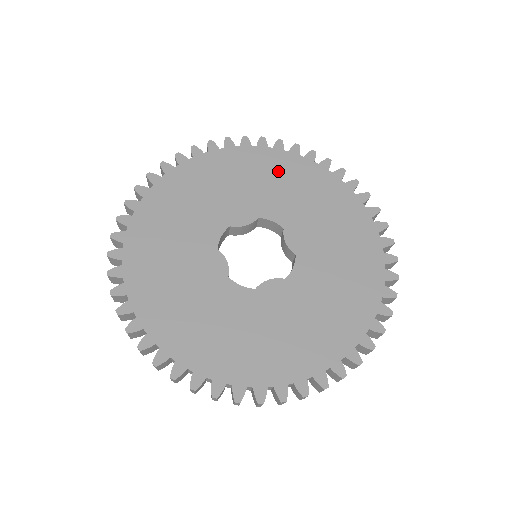
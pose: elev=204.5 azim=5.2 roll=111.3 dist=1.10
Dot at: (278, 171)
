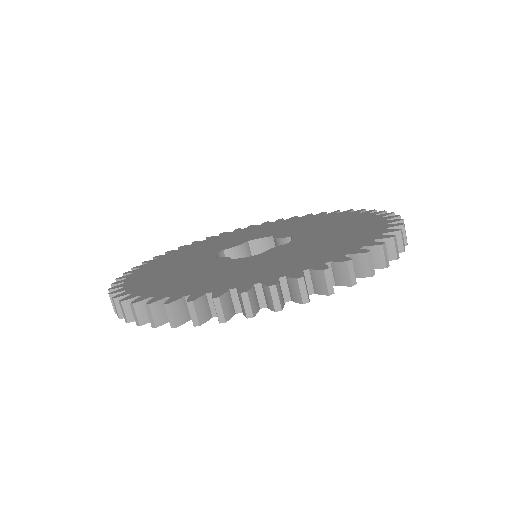
Dot at: (256, 229)
